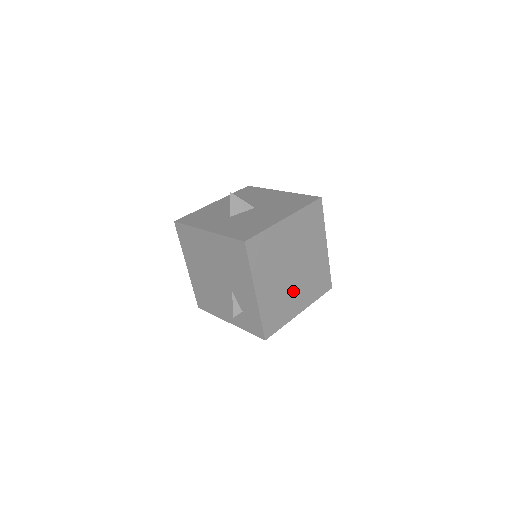
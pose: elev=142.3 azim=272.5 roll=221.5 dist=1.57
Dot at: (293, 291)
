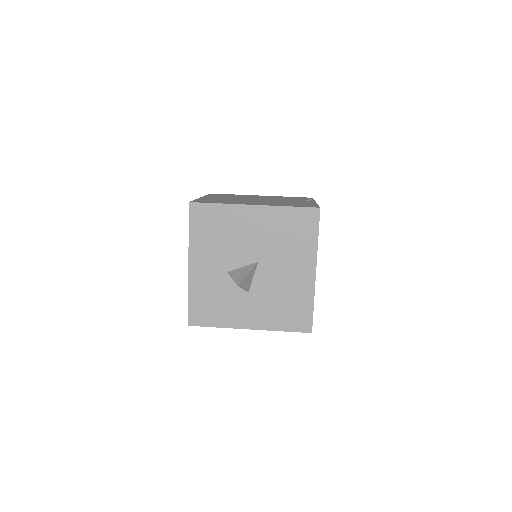
Dot at: occluded
